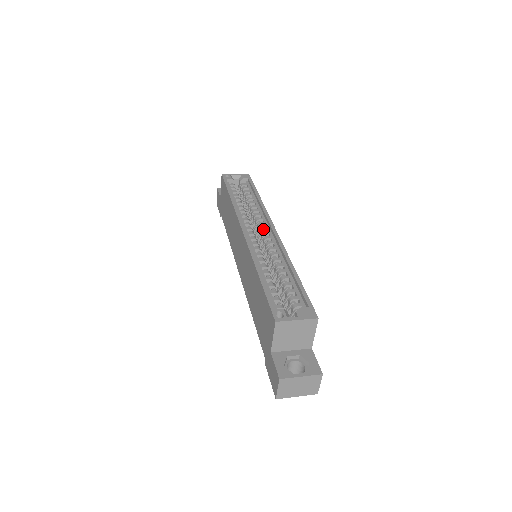
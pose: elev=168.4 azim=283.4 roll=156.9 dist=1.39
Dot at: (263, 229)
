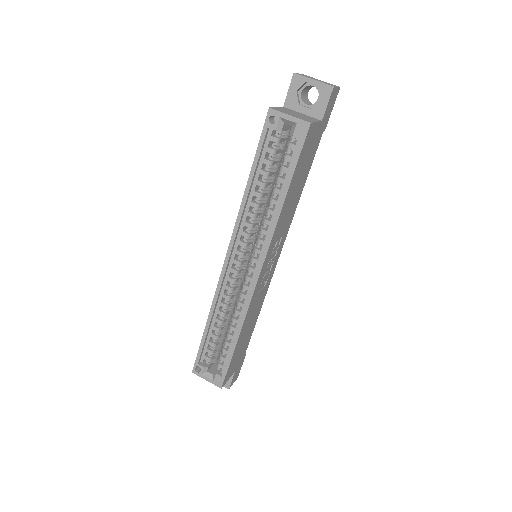
Dot at: (253, 261)
